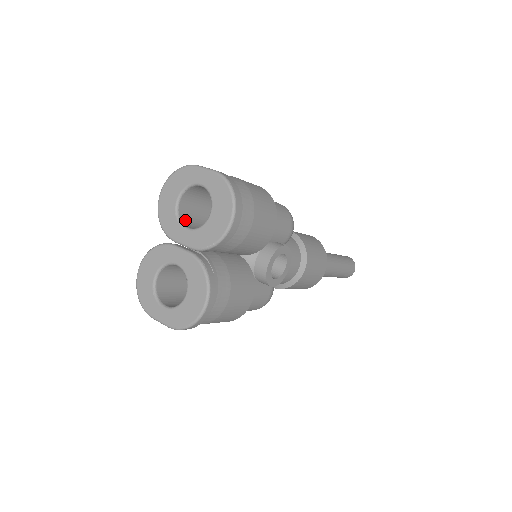
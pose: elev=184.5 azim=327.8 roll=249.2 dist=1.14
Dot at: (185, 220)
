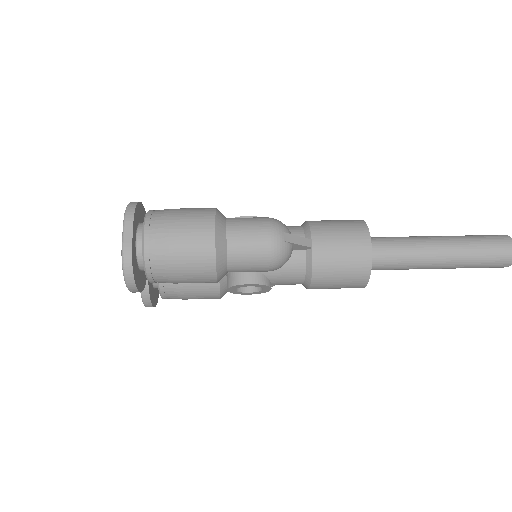
Dot at: occluded
